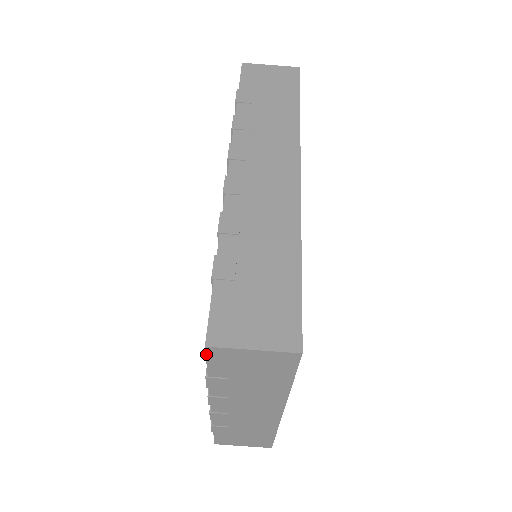
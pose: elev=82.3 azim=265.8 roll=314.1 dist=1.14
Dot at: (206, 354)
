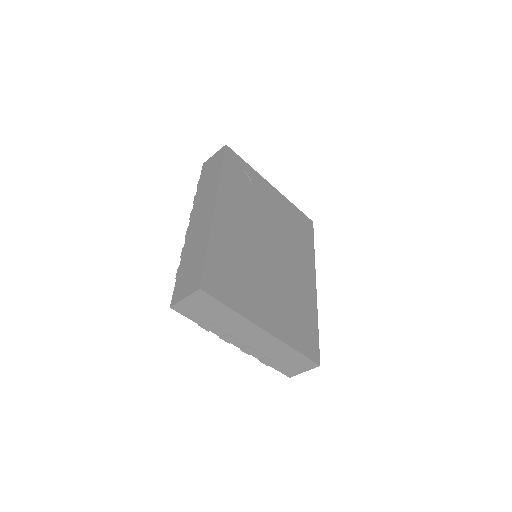
Dot at: (177, 311)
